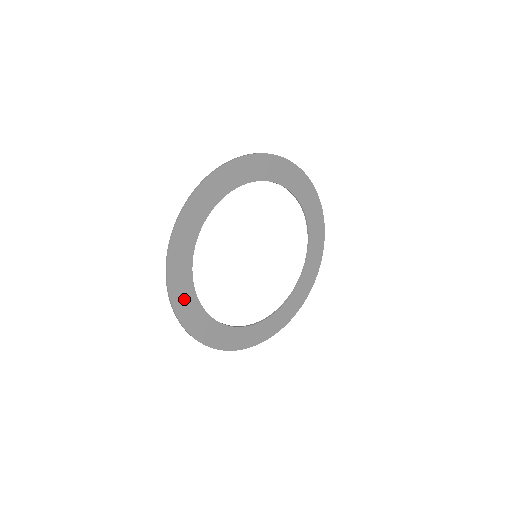
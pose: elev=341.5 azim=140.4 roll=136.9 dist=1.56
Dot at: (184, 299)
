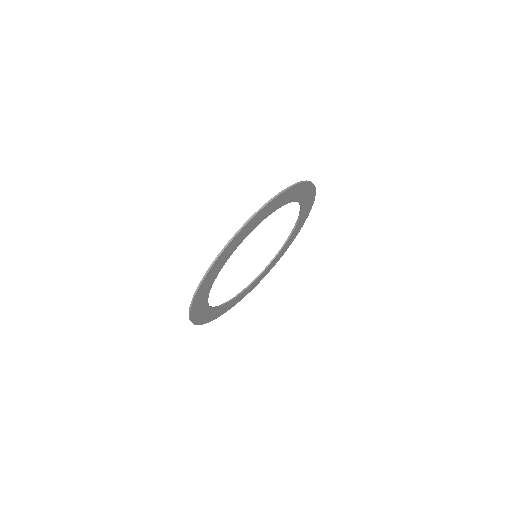
Dot at: (201, 315)
